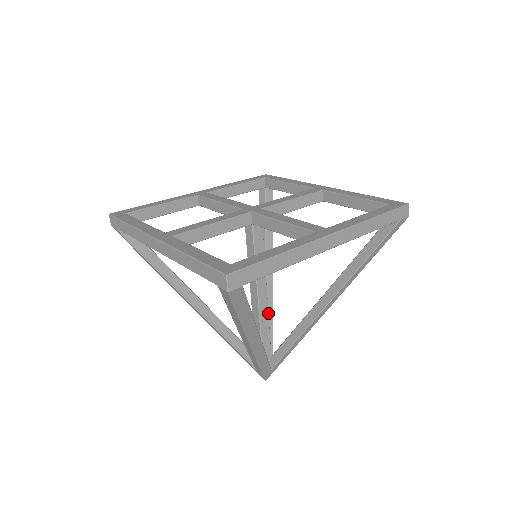
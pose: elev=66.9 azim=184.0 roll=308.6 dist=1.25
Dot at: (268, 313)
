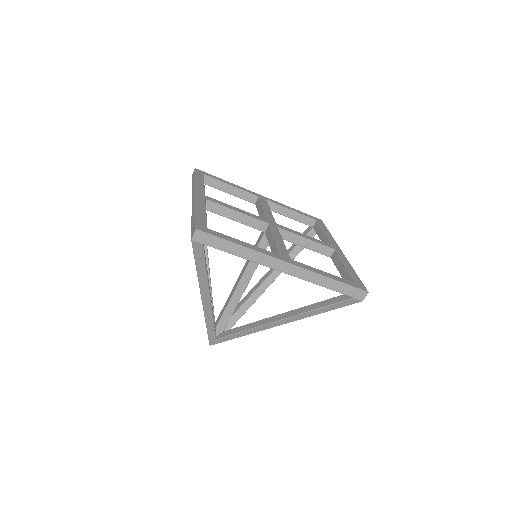
Dot at: occluded
